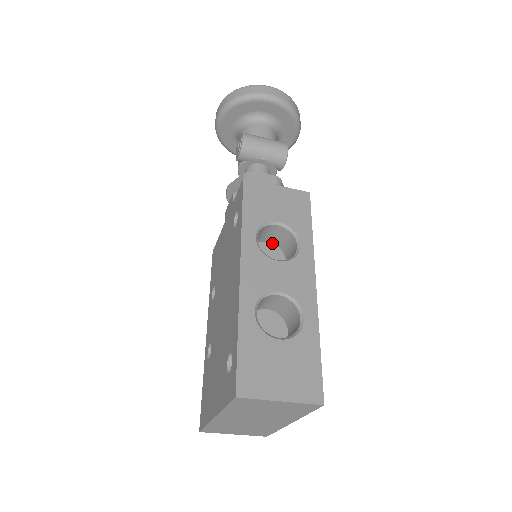
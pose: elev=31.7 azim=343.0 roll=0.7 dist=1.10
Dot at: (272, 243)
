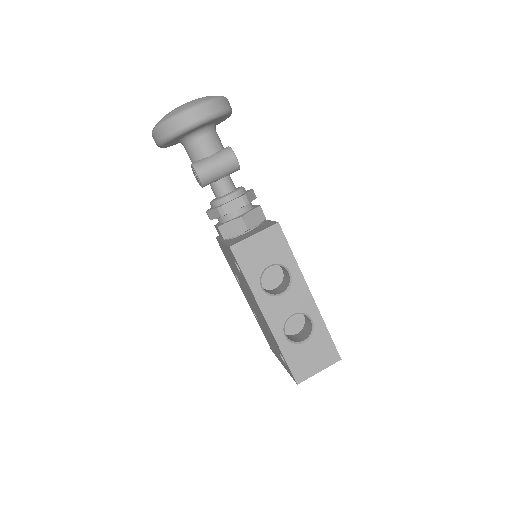
Dot at: occluded
